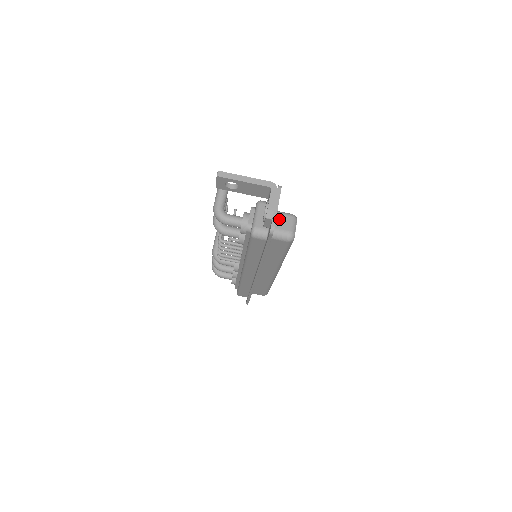
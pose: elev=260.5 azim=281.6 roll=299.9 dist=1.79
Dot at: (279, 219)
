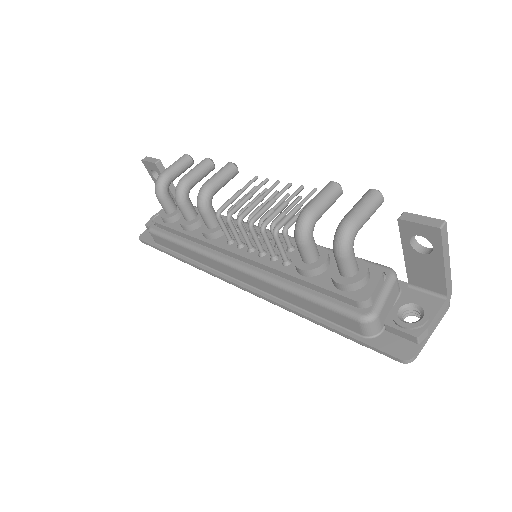
Dot at: occluded
